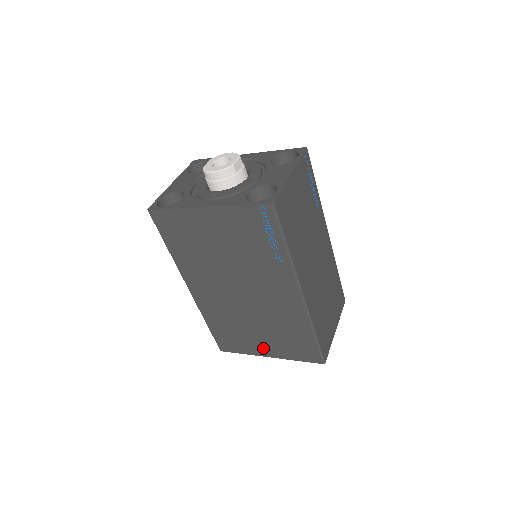
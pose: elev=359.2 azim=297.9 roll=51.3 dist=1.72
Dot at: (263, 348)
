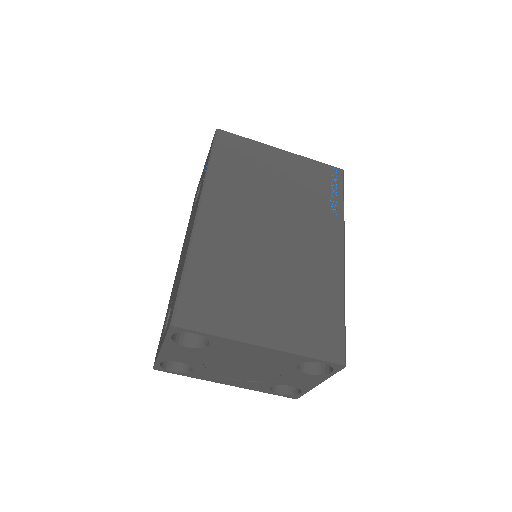
Dot at: (261, 326)
